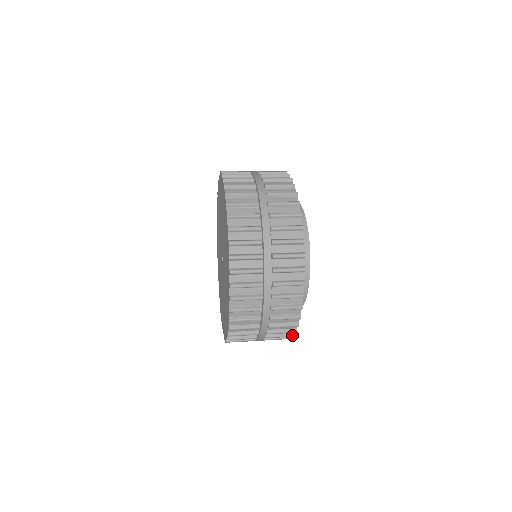
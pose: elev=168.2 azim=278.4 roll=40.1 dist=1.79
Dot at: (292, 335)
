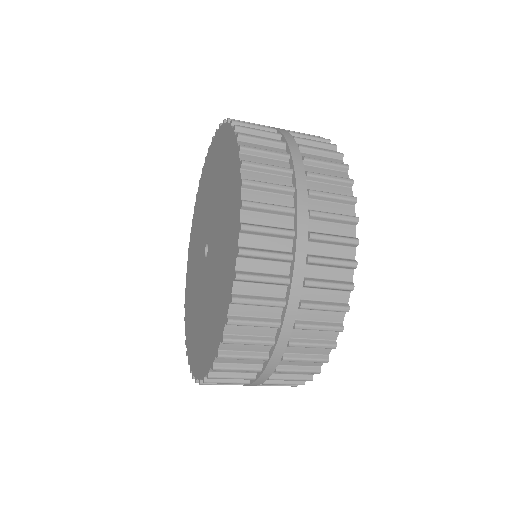
Dot at: (345, 306)
